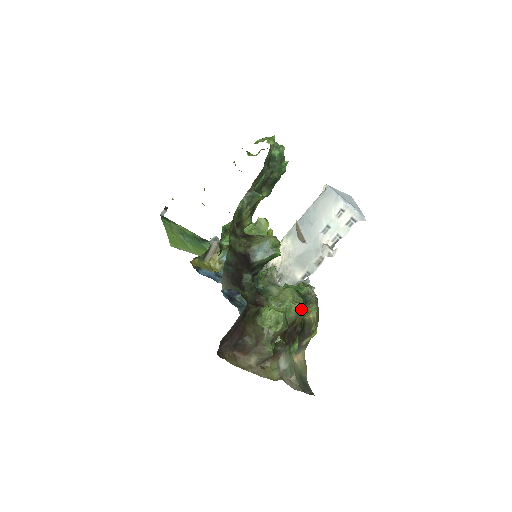
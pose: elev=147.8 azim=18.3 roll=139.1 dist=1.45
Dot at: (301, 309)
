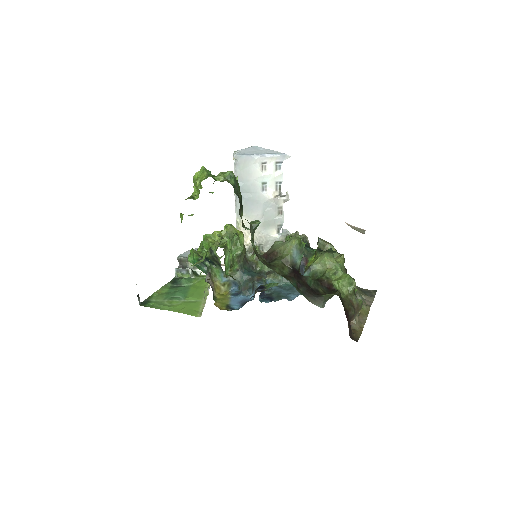
Dot at: (343, 259)
